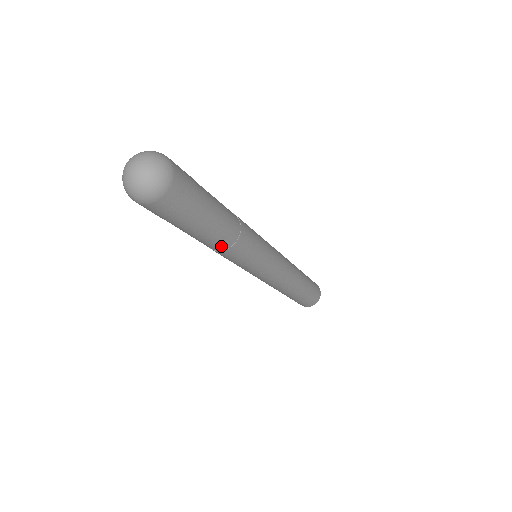
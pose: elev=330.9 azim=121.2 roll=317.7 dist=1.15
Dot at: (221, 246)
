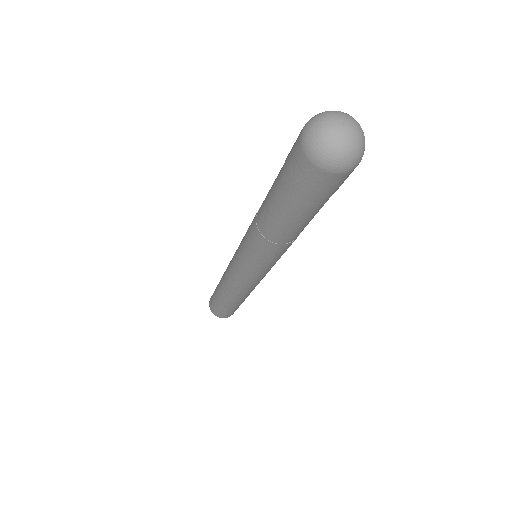
Dot at: occluded
